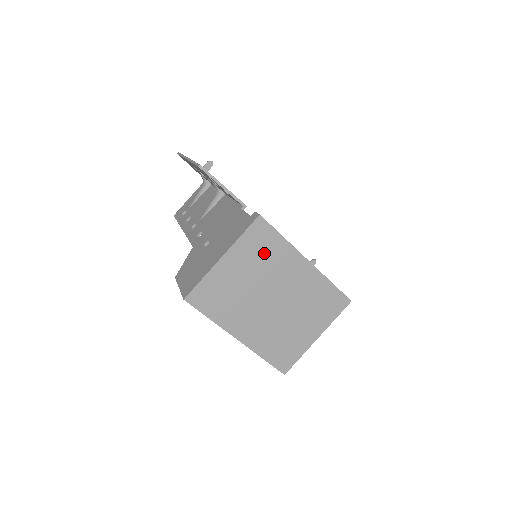
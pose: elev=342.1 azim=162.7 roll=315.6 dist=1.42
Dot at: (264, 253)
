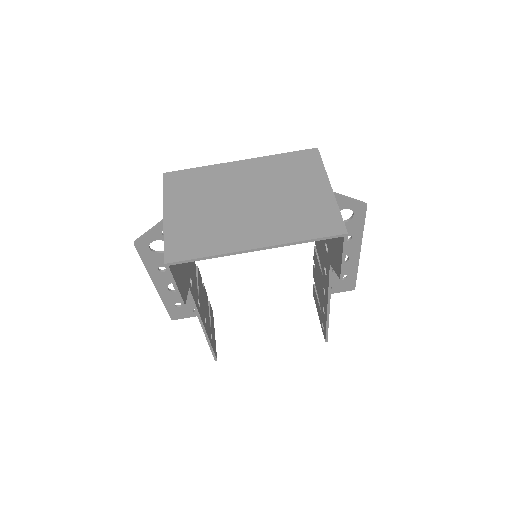
Dot at: (196, 186)
